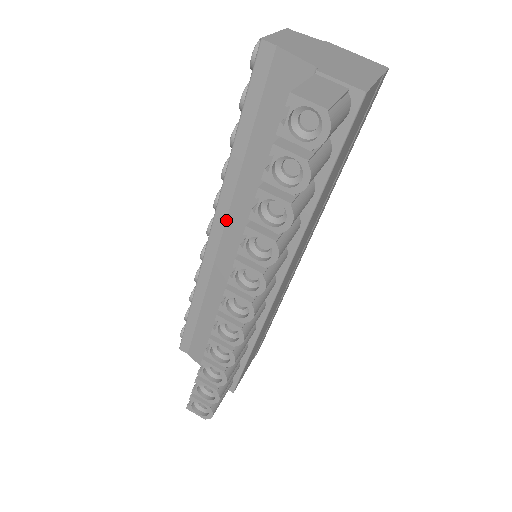
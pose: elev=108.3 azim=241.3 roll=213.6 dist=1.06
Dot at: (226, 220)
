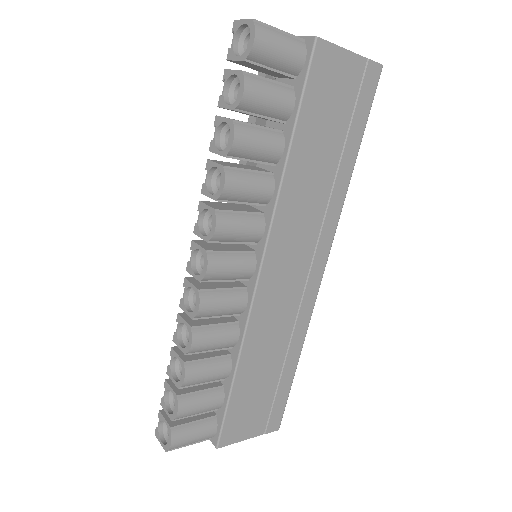
Dot at: occluded
